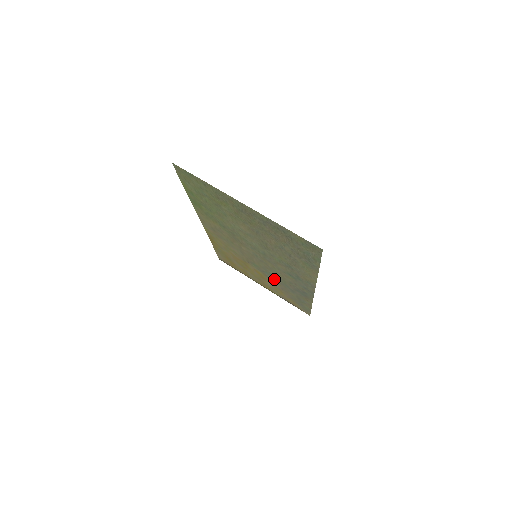
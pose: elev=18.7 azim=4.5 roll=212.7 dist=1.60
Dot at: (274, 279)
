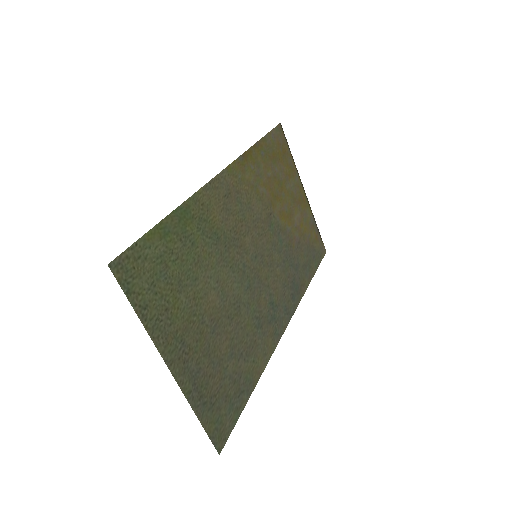
Dot at: (287, 246)
